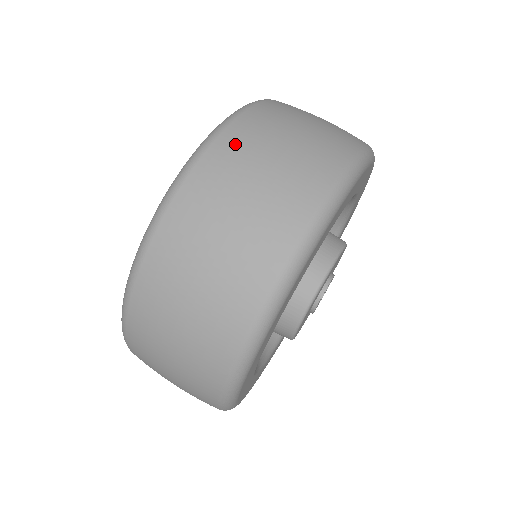
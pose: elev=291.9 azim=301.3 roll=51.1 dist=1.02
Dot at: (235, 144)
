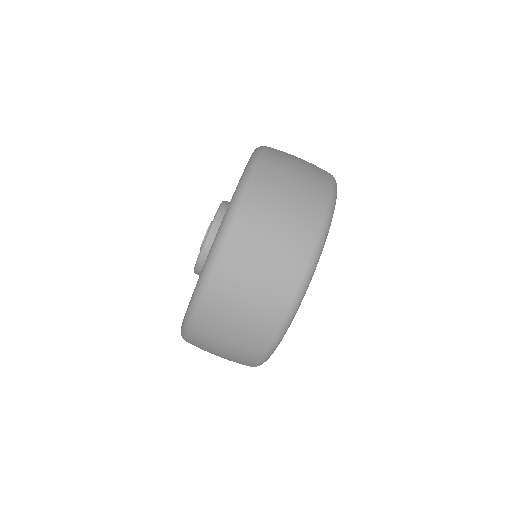
Dot at: (210, 316)
